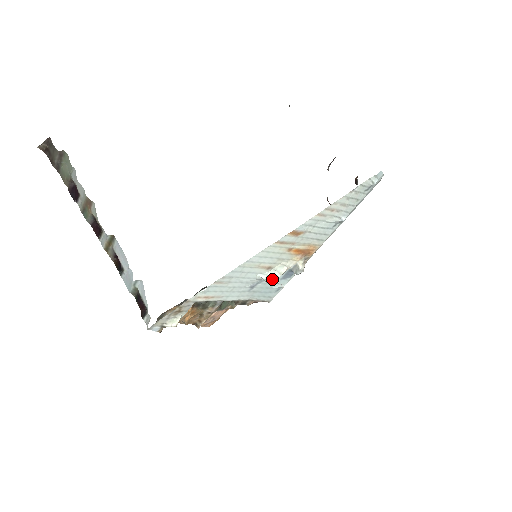
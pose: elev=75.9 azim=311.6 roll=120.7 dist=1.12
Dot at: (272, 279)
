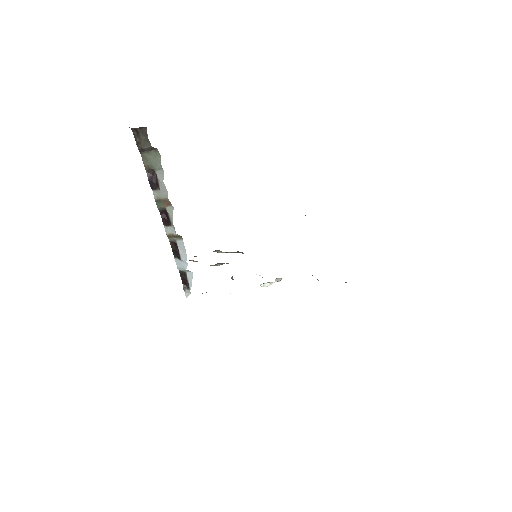
Dot at: (265, 286)
